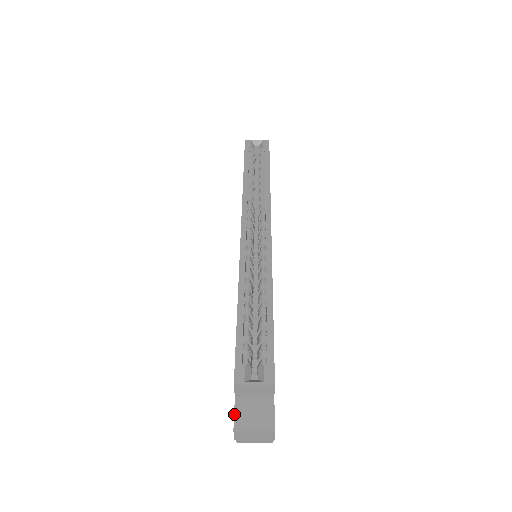
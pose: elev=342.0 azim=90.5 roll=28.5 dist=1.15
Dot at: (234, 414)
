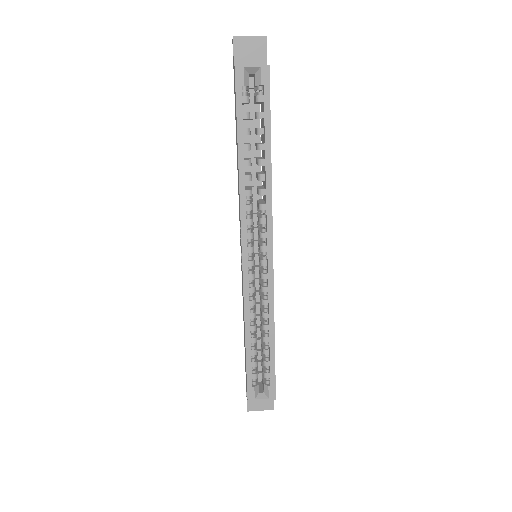
Dot at: (247, 402)
